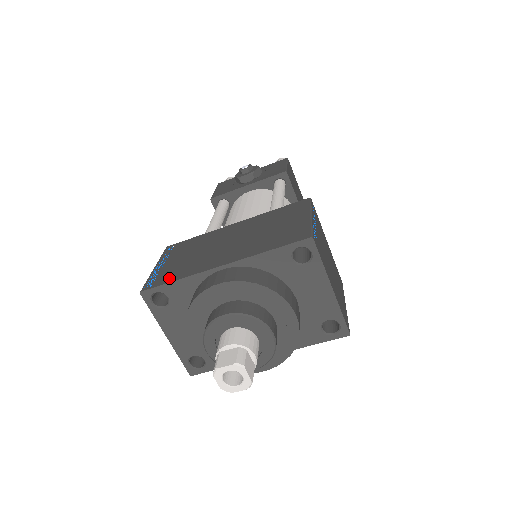
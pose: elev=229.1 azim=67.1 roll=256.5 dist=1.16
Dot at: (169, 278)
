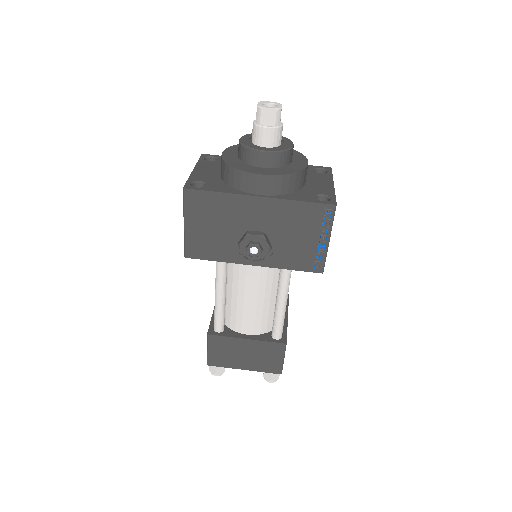
Dot at: occluded
